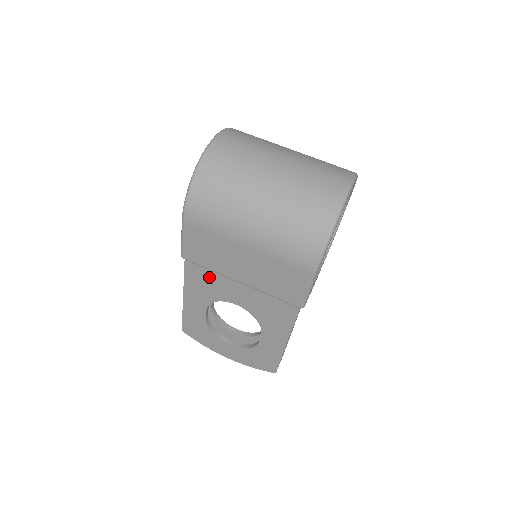
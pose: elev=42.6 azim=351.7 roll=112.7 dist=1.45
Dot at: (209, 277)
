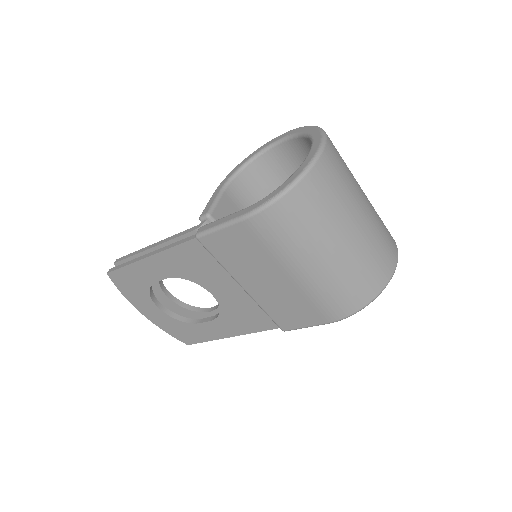
Dot at: (207, 264)
